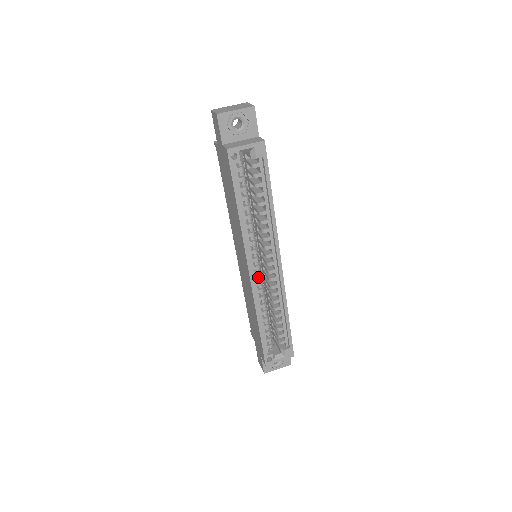
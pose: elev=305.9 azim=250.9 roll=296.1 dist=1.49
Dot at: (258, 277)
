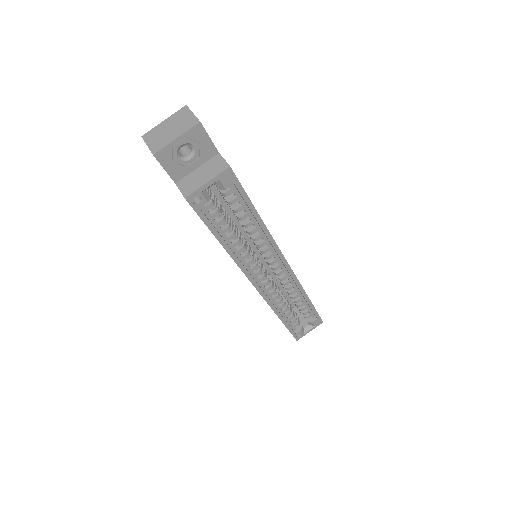
Dot at: (266, 283)
